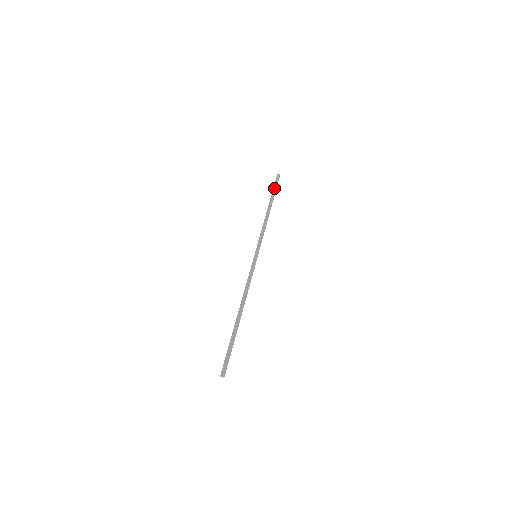
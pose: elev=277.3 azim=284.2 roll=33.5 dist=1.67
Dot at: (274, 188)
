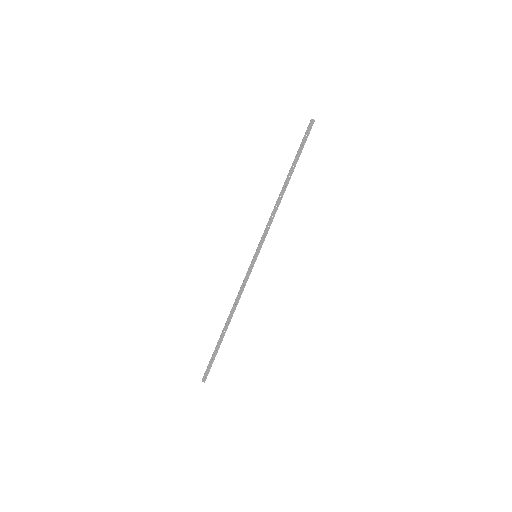
Dot at: (300, 148)
